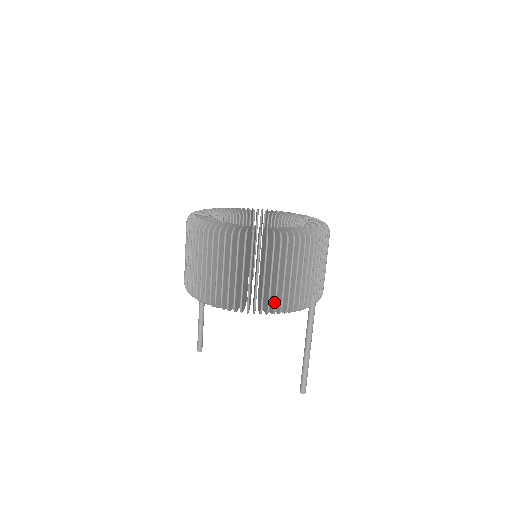
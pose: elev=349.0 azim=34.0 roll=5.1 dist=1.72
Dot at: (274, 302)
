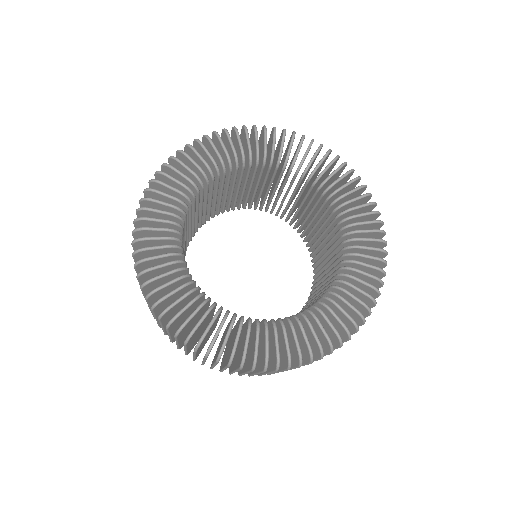
Dot at: occluded
